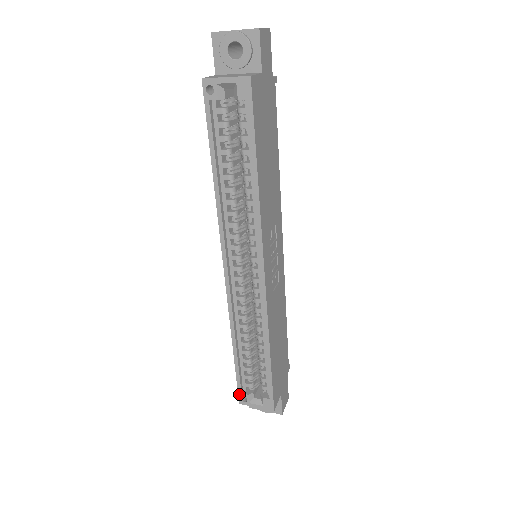
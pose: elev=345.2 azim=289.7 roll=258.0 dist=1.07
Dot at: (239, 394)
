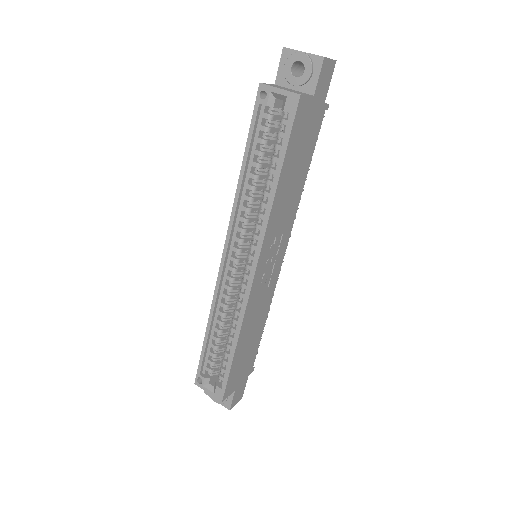
Dot at: (197, 374)
